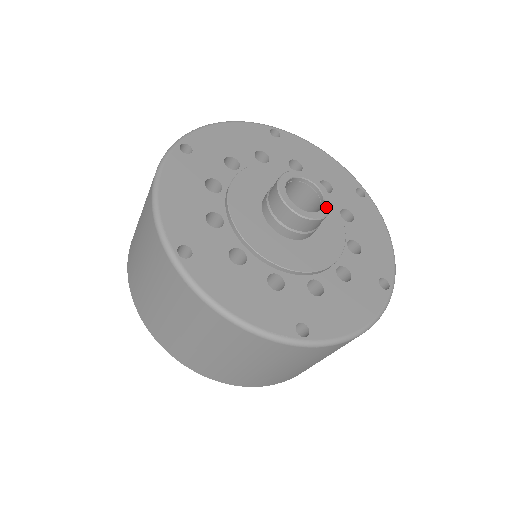
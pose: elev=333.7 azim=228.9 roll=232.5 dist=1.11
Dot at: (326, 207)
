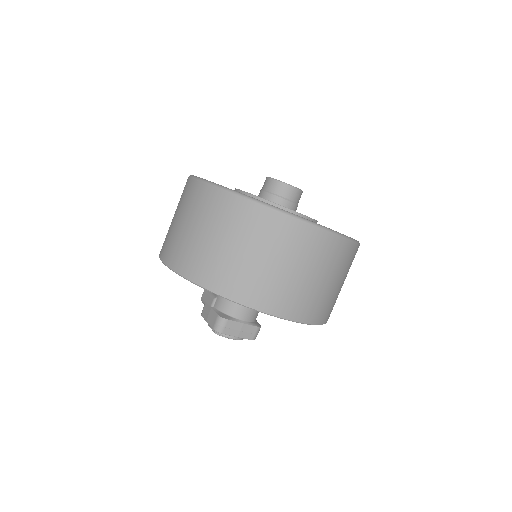
Dot at: occluded
